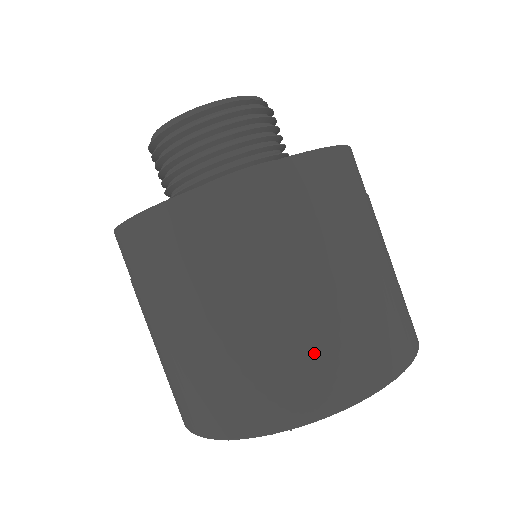
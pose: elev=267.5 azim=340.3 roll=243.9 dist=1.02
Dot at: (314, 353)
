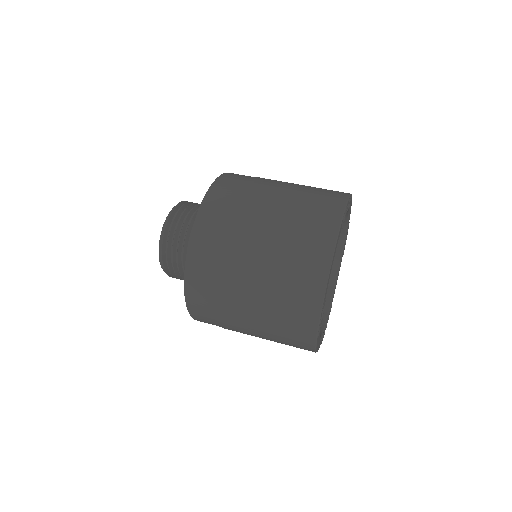
Dot at: occluded
